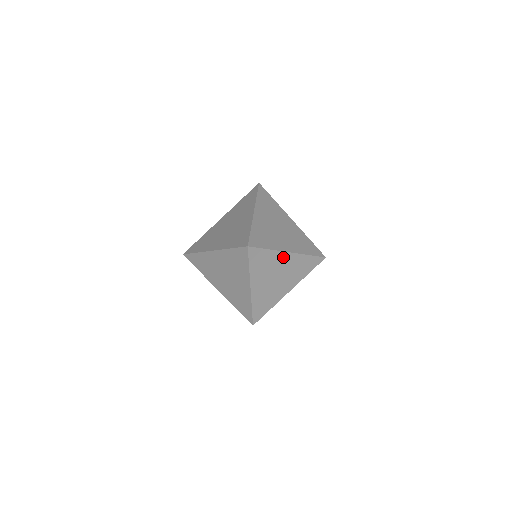
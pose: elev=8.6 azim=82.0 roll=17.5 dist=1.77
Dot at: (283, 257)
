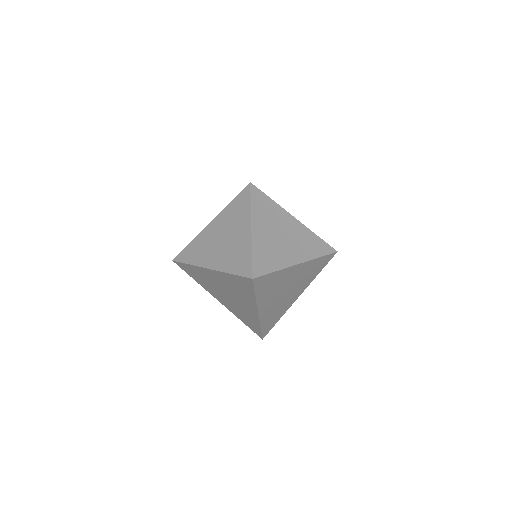
Dot at: (290, 223)
